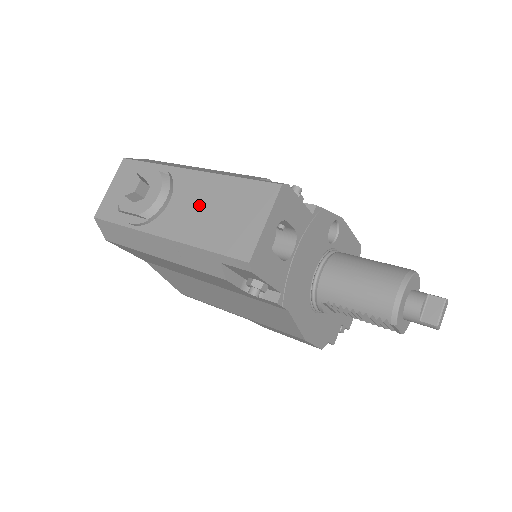
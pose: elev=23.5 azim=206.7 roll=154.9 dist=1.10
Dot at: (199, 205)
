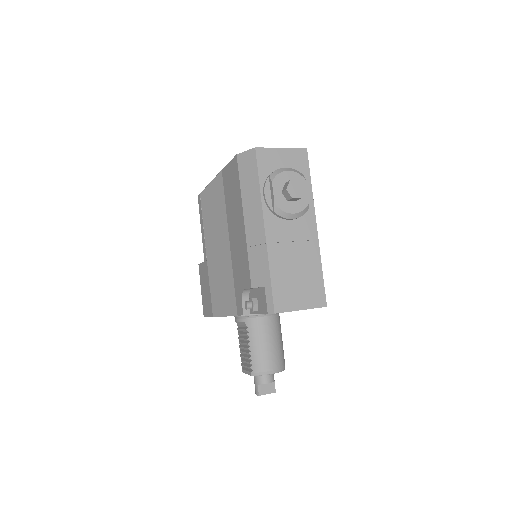
Dot at: (296, 249)
